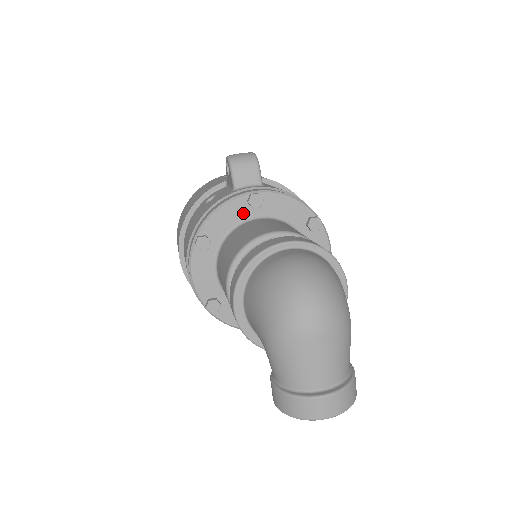
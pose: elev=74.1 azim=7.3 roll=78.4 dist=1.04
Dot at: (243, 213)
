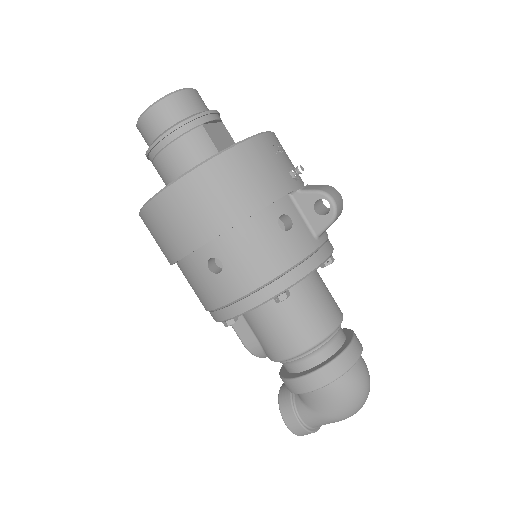
Dot at: occluded
